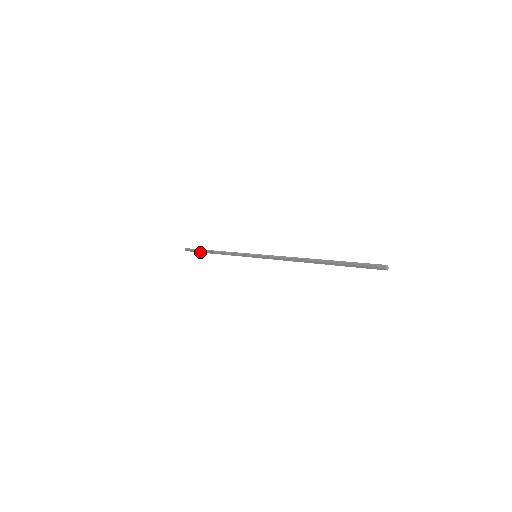
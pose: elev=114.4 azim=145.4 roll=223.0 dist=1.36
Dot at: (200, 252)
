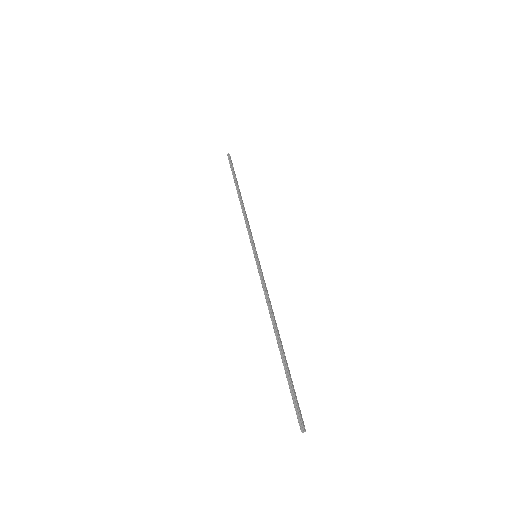
Dot at: (234, 177)
